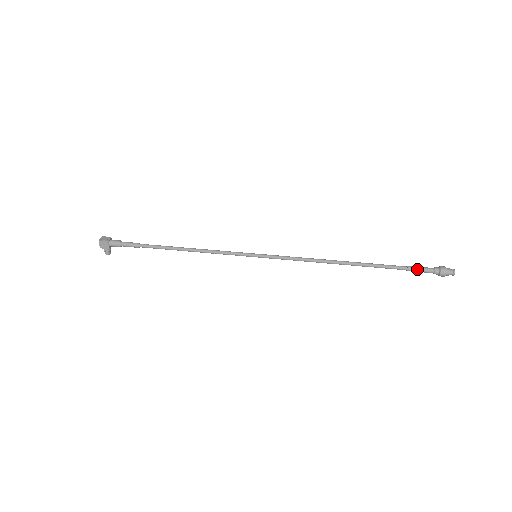
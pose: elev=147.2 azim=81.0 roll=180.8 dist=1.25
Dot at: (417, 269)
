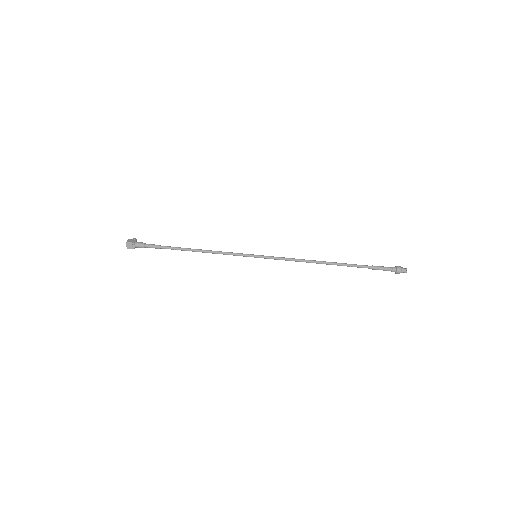
Dot at: occluded
